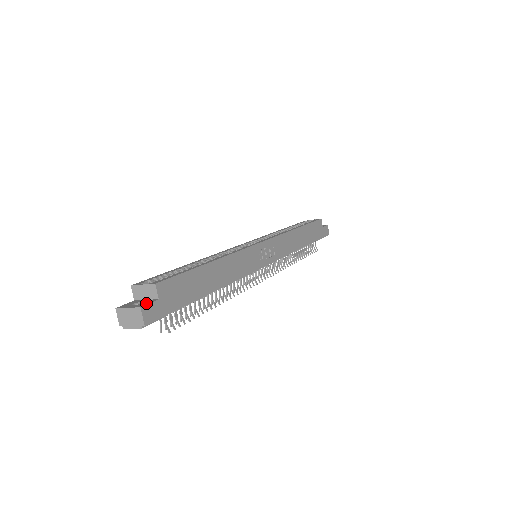
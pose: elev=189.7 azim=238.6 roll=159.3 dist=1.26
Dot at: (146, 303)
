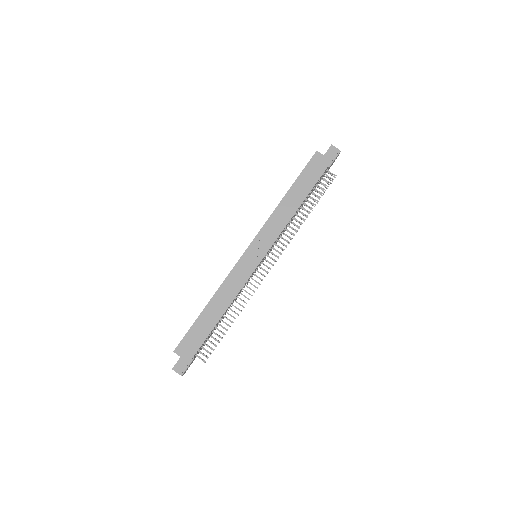
Dot at: (176, 363)
